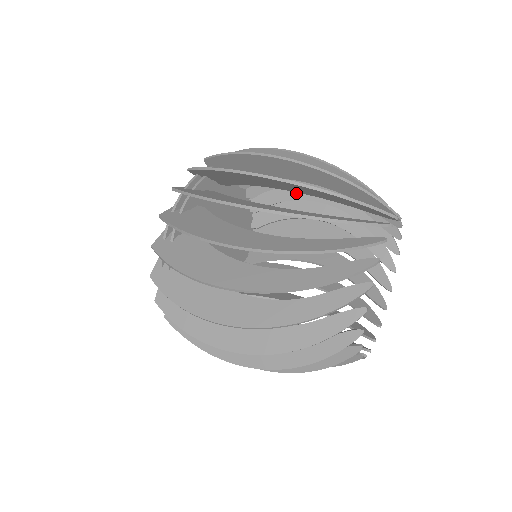
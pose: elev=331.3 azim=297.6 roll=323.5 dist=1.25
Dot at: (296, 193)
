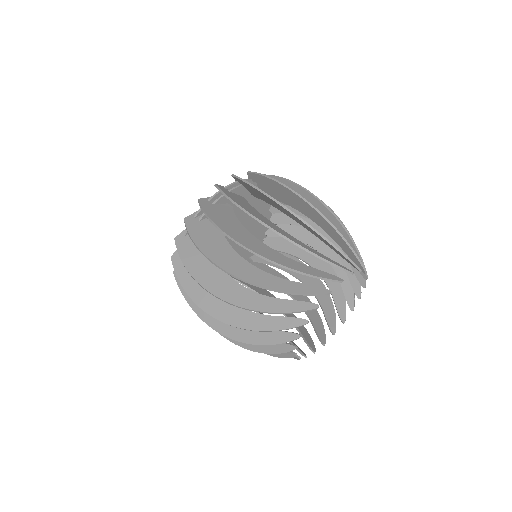
Dot at: occluded
